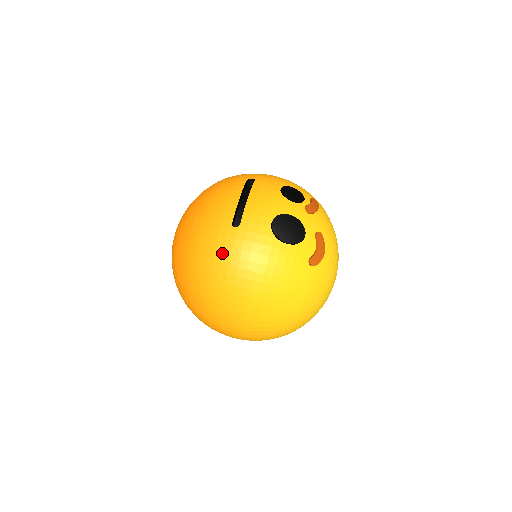
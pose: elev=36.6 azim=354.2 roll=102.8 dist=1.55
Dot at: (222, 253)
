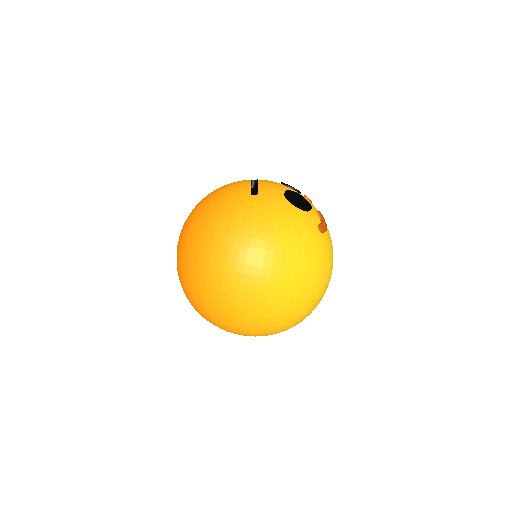
Dot at: (246, 213)
